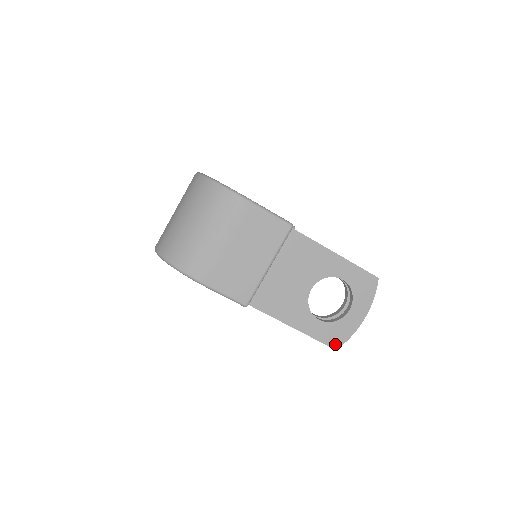
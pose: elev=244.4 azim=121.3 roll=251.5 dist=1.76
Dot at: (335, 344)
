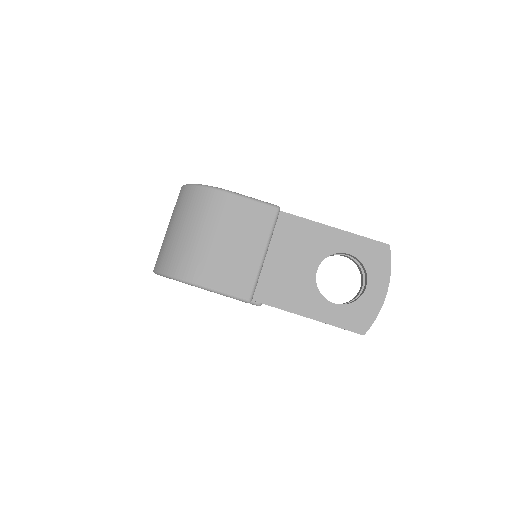
Dot at: (361, 328)
